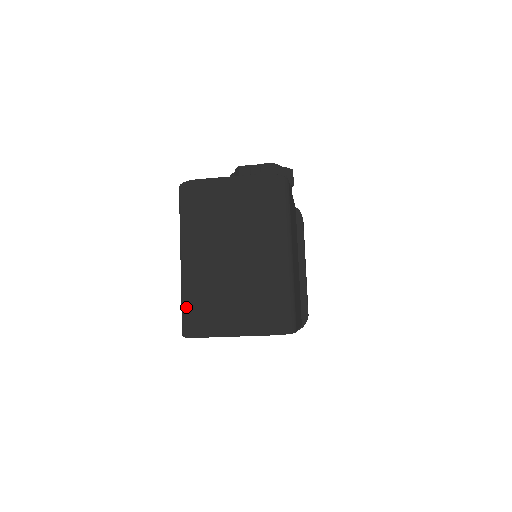
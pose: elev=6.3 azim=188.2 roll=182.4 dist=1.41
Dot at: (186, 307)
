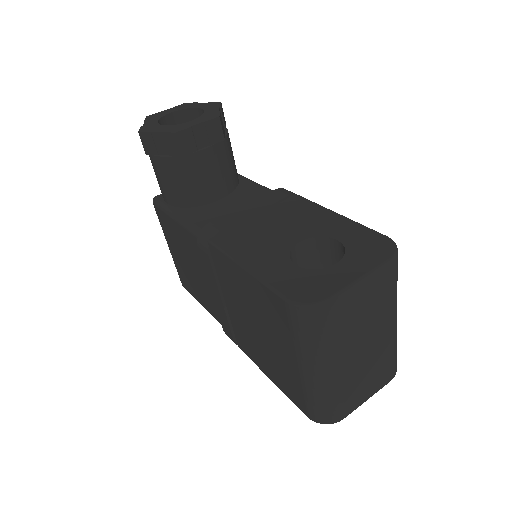
Dot at: (326, 407)
